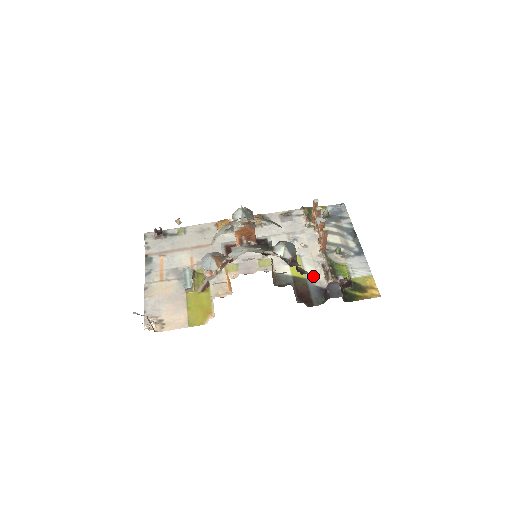
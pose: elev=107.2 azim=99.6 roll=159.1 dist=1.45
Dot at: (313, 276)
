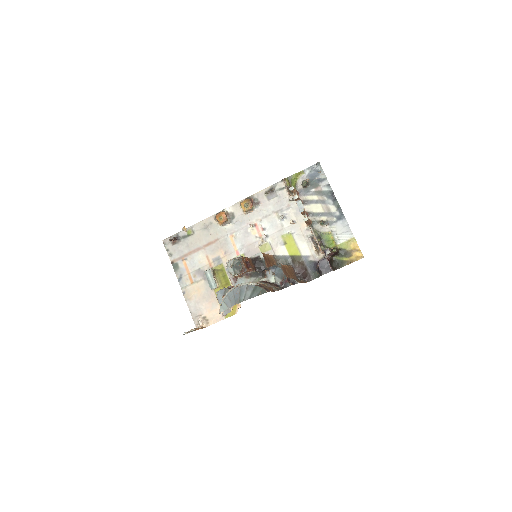
Dot at: (306, 252)
